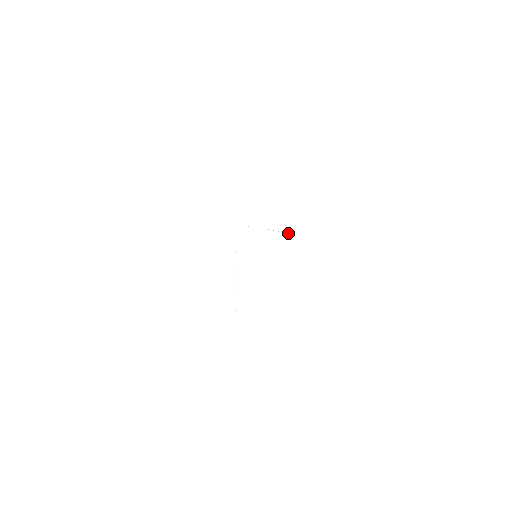
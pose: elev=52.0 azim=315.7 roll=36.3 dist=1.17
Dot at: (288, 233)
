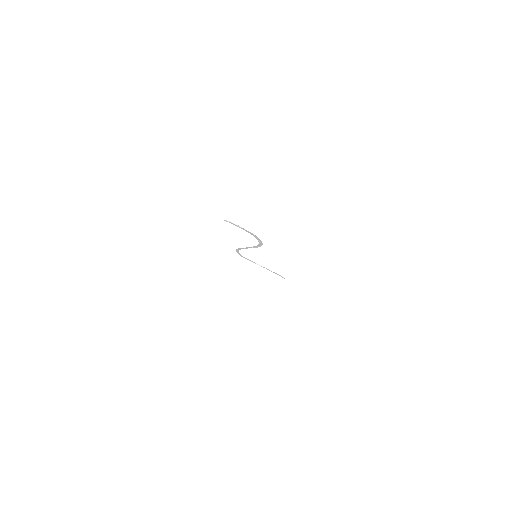
Dot at: (271, 271)
